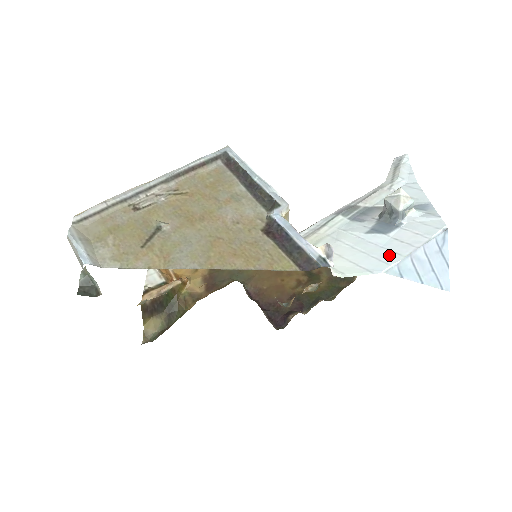
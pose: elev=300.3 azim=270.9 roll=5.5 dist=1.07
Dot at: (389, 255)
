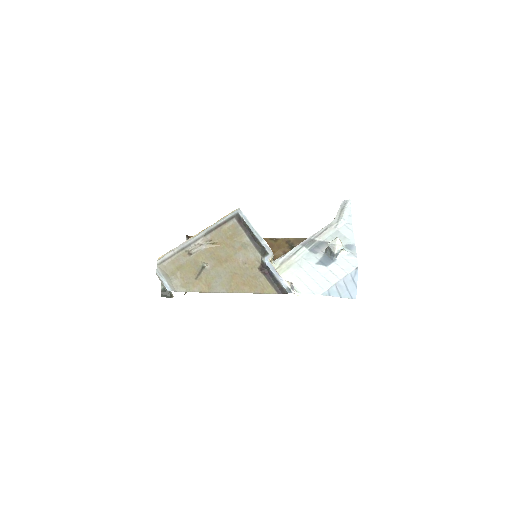
Dot at: (325, 283)
